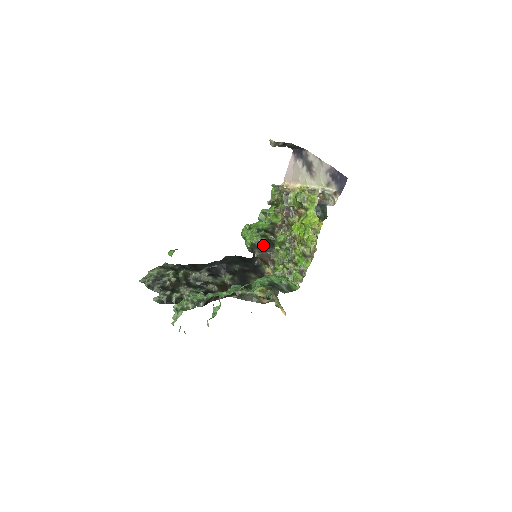
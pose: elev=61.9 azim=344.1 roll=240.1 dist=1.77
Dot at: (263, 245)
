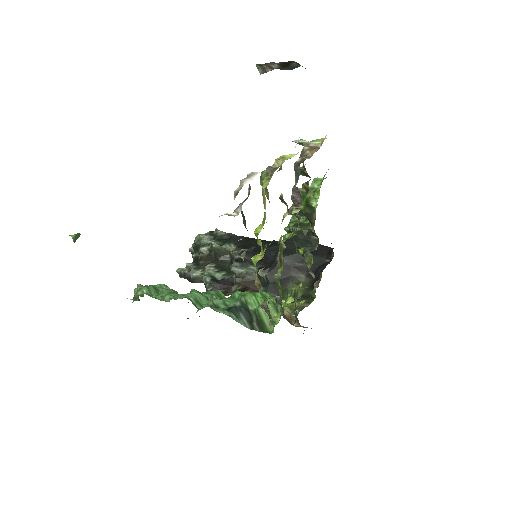
Dot at: (295, 239)
